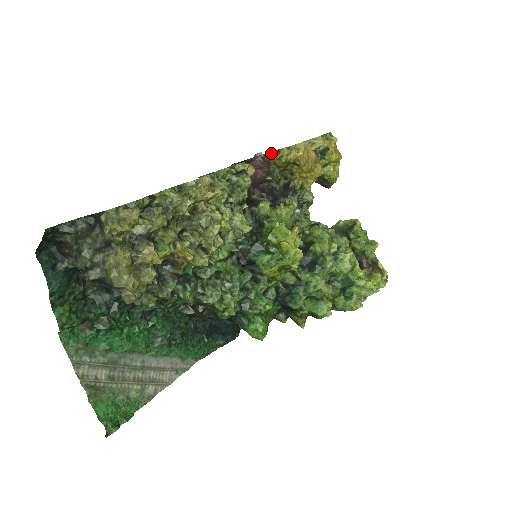
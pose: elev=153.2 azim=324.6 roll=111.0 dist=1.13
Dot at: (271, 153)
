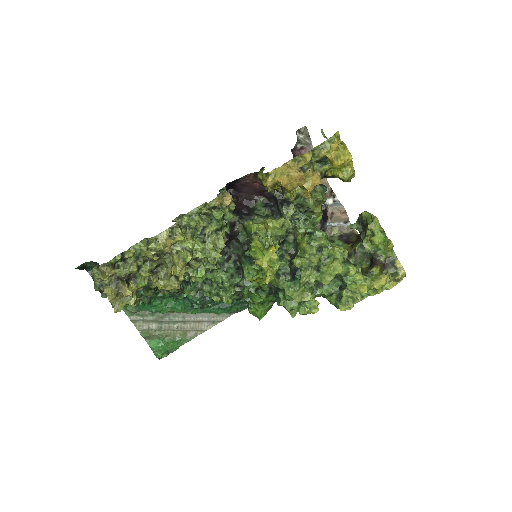
Dot at: (257, 174)
